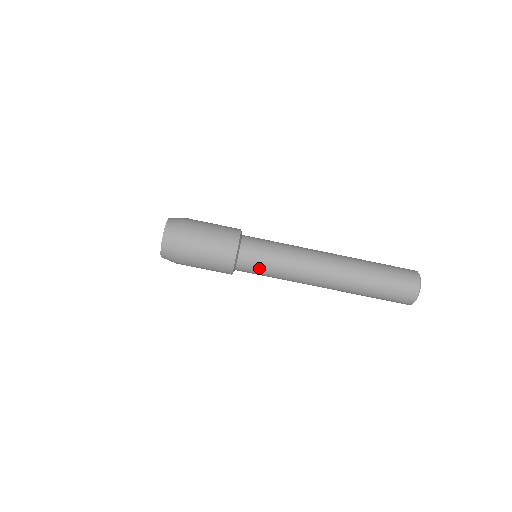
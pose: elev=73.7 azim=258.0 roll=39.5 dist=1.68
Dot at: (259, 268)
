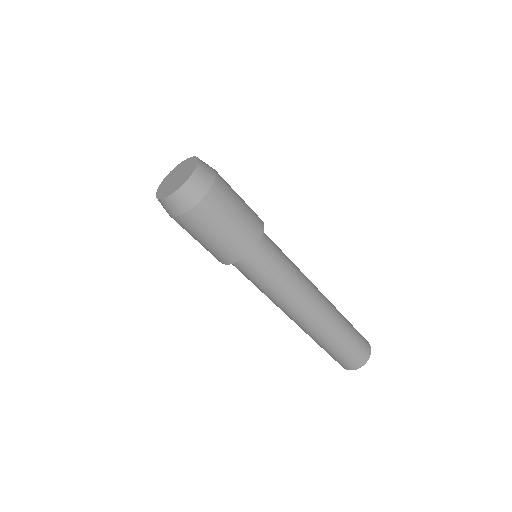
Dot at: (246, 276)
